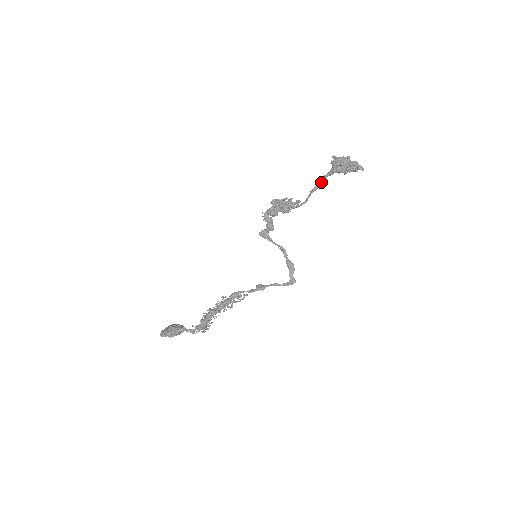
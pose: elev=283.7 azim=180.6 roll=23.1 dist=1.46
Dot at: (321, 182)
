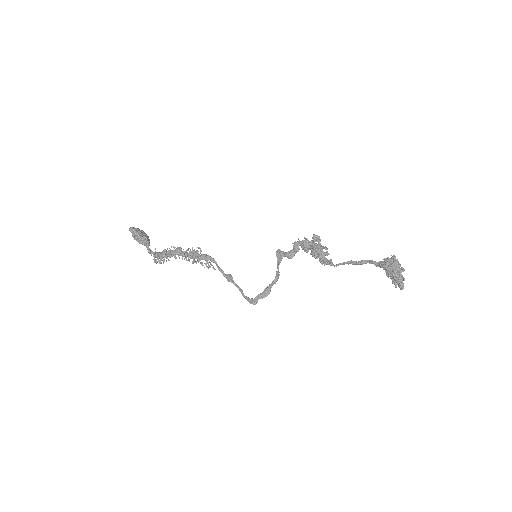
Dot at: (363, 262)
